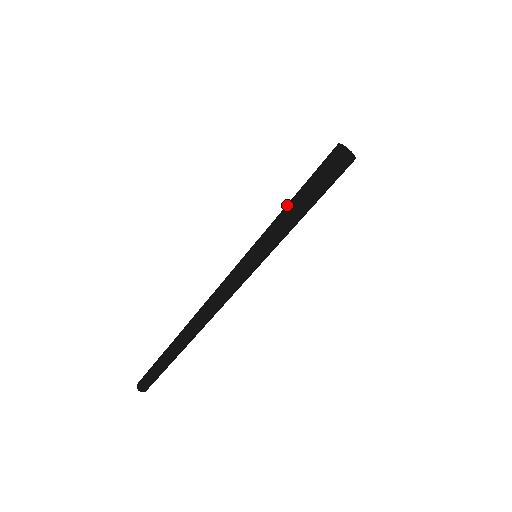
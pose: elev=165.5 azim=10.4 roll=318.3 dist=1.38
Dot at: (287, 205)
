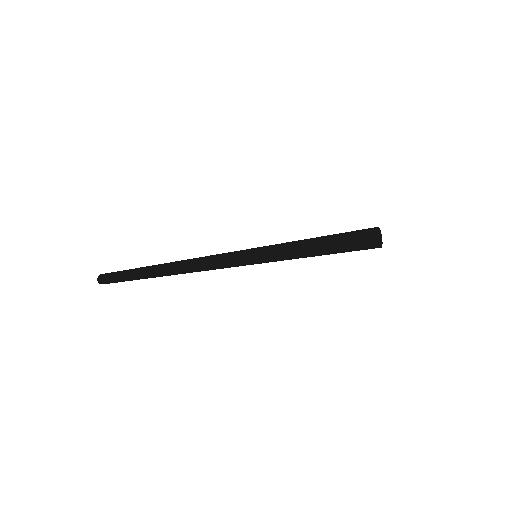
Dot at: (307, 239)
